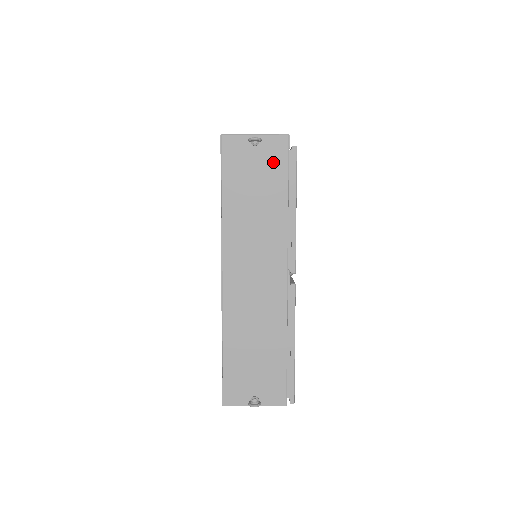
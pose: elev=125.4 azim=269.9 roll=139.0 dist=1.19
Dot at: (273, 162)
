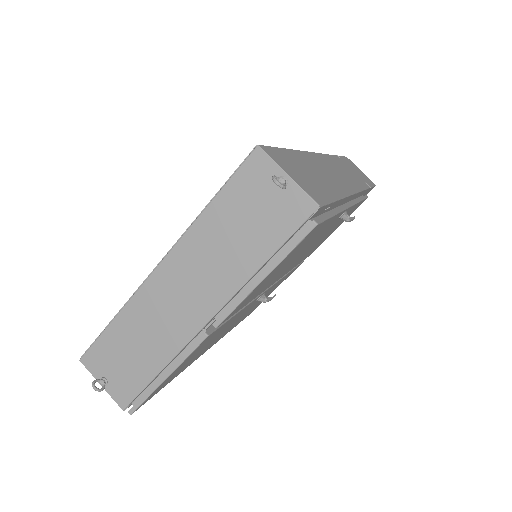
Dot at: (281, 217)
